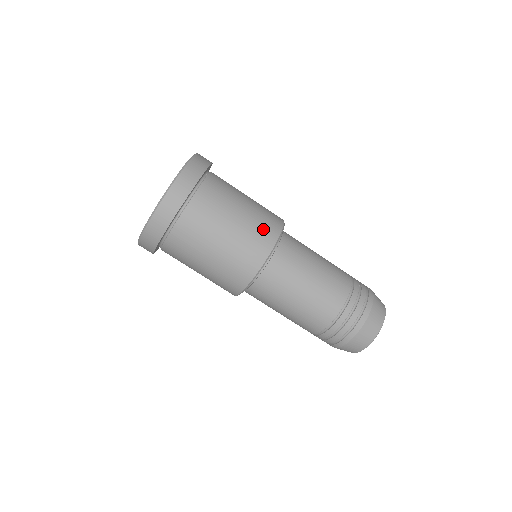
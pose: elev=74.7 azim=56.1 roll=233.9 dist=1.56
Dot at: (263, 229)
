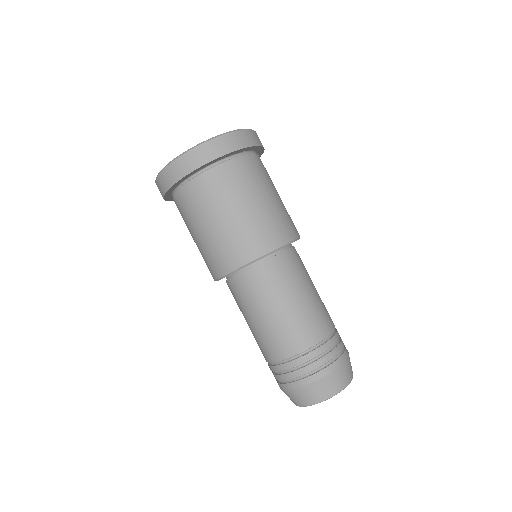
Dot at: (259, 236)
